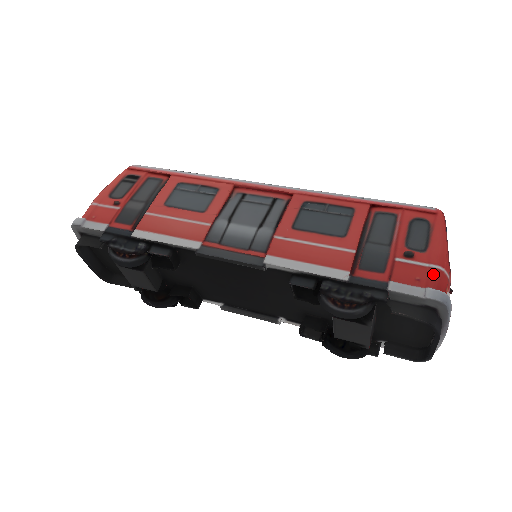
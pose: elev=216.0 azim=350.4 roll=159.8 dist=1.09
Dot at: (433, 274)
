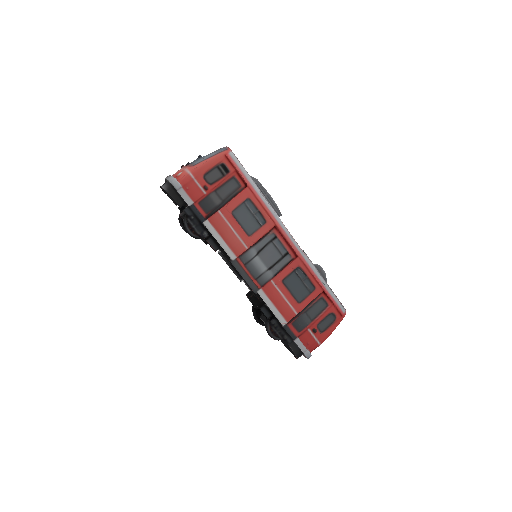
Dot at: (315, 345)
